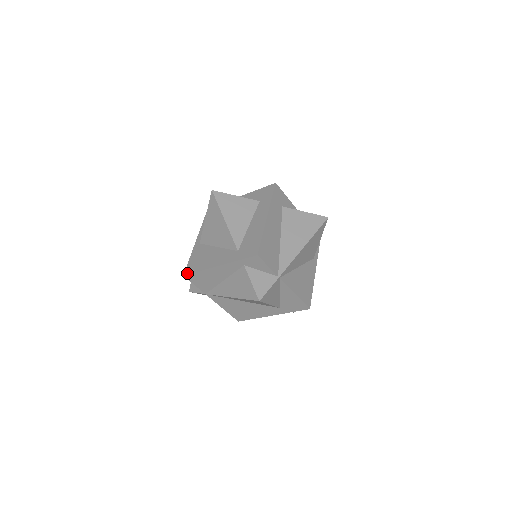
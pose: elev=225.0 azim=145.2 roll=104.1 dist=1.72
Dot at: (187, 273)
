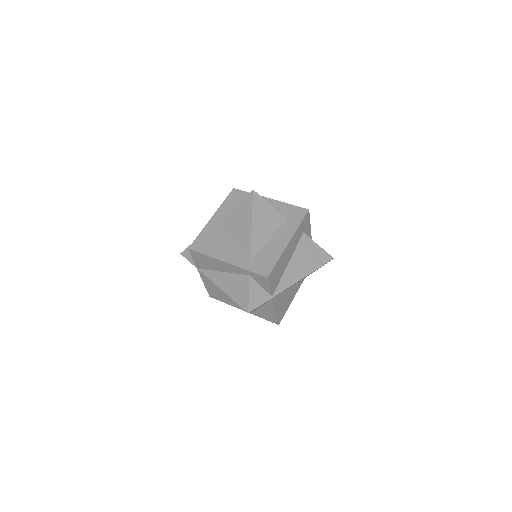
Dot at: (193, 249)
